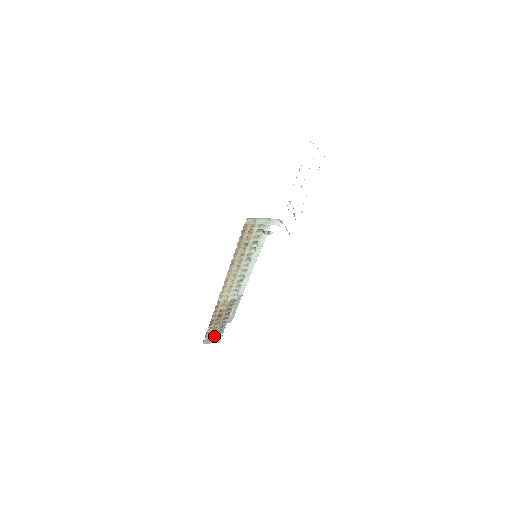
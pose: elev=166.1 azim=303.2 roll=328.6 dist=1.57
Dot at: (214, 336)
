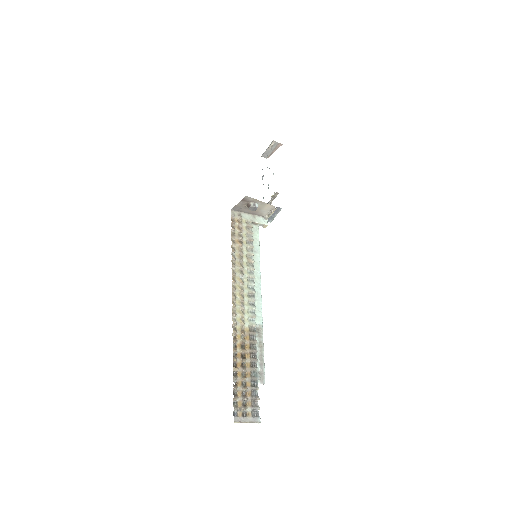
Dot at: (247, 405)
